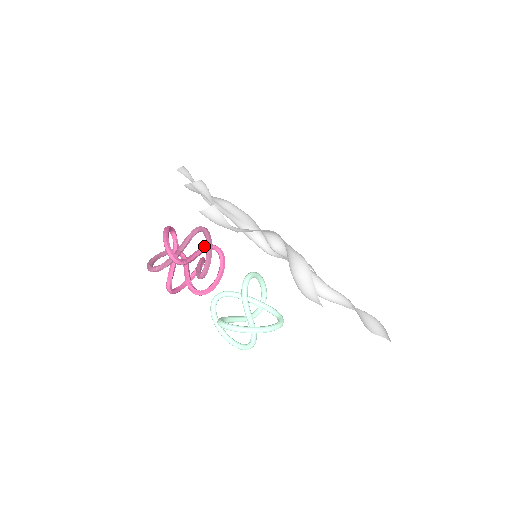
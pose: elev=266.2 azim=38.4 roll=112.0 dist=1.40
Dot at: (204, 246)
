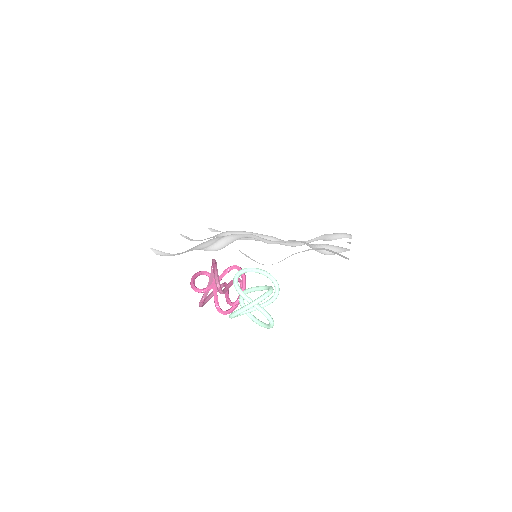
Dot at: (224, 271)
